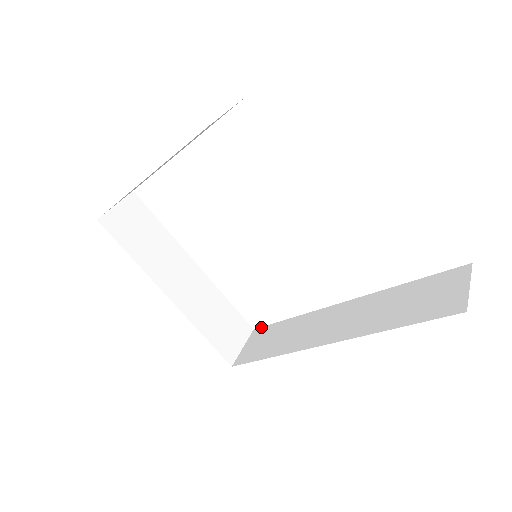
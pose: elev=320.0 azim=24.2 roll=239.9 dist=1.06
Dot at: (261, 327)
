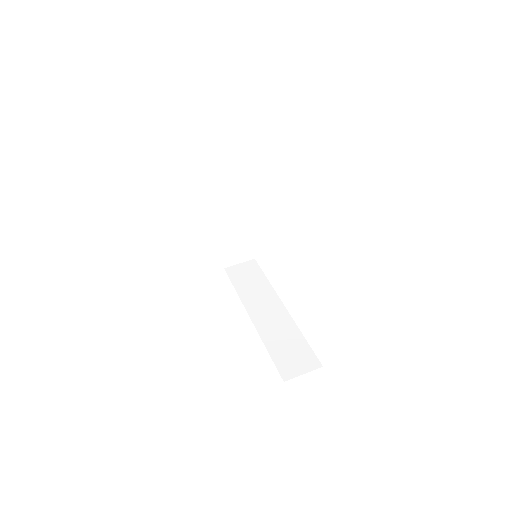
Dot at: (257, 263)
